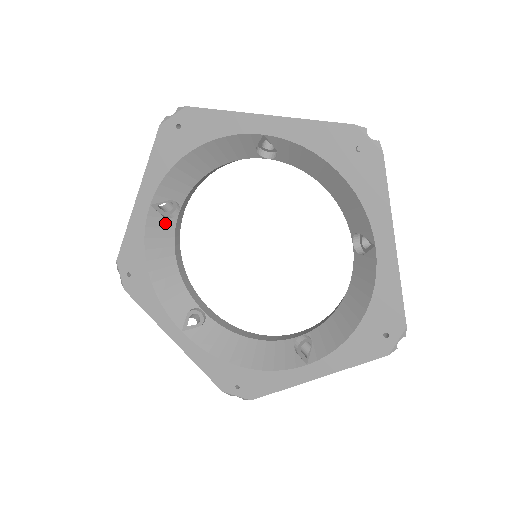
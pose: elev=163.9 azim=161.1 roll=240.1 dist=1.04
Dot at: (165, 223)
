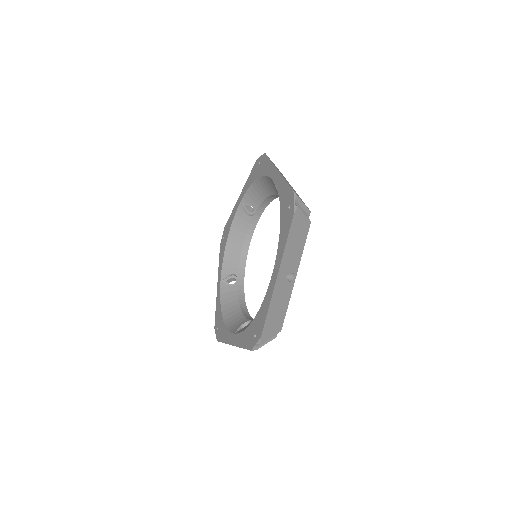
Dot at: (231, 289)
